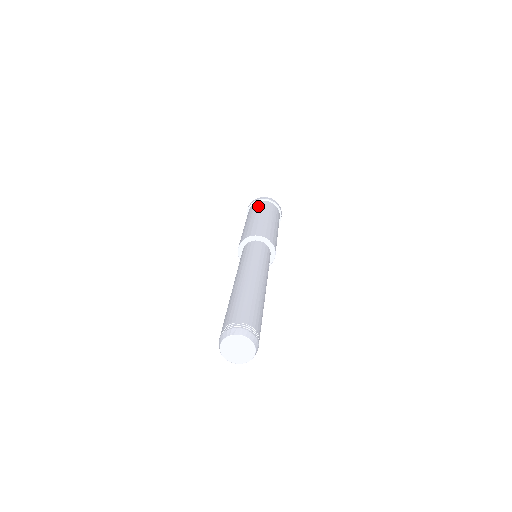
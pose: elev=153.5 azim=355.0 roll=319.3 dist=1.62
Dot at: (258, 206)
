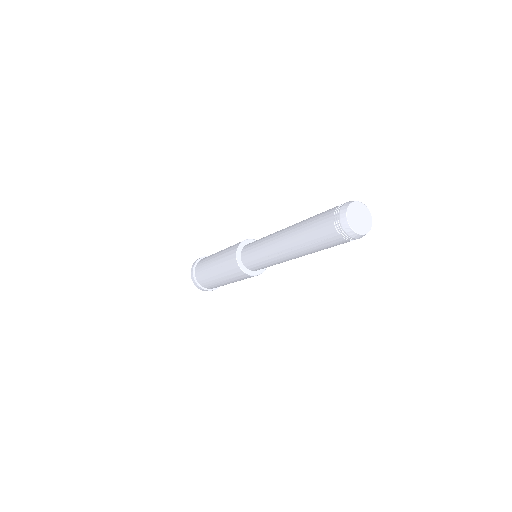
Dot at: occluded
